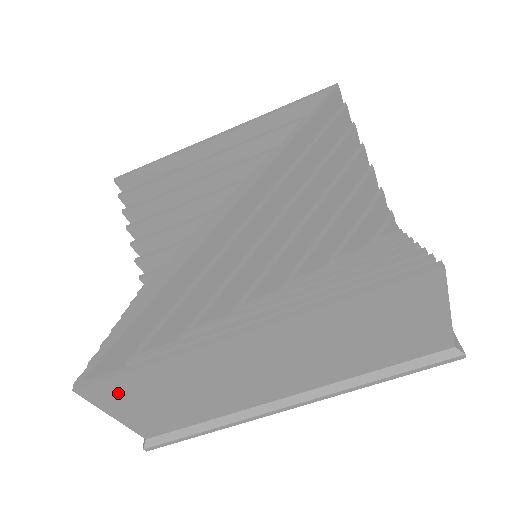
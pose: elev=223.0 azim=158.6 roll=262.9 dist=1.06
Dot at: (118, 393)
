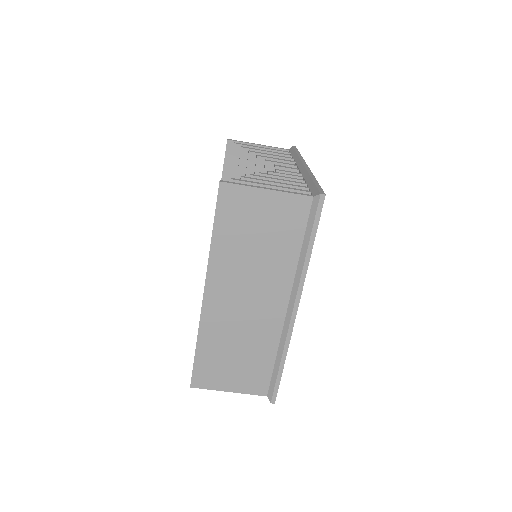
Dot at: (209, 374)
